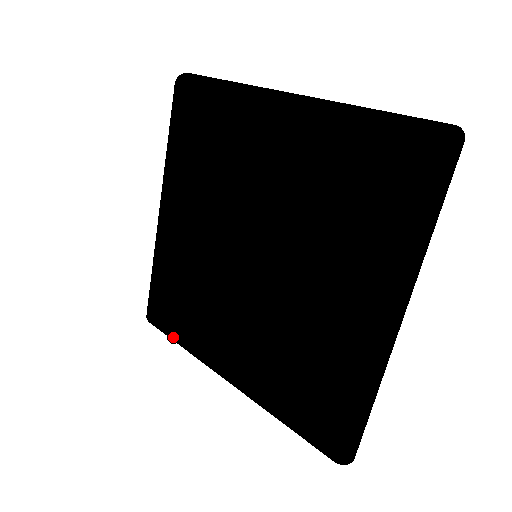
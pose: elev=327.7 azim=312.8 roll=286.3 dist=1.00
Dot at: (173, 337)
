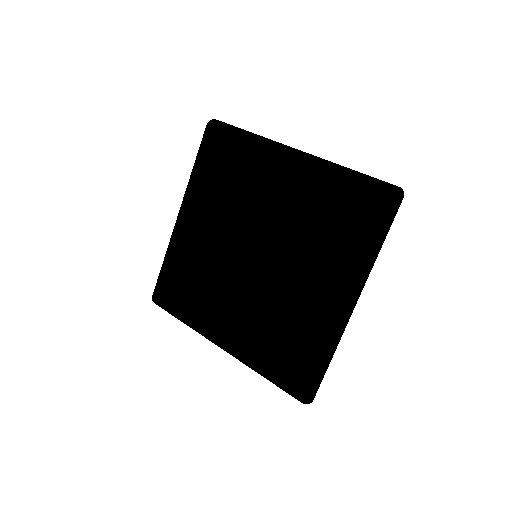
Dot at: (177, 314)
